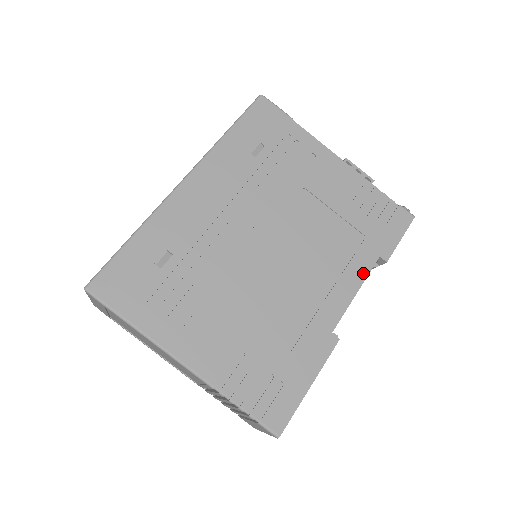
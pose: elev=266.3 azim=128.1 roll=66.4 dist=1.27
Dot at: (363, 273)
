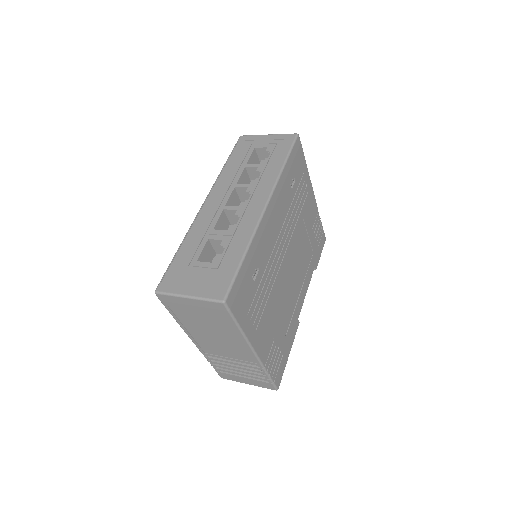
Dot at: (310, 278)
